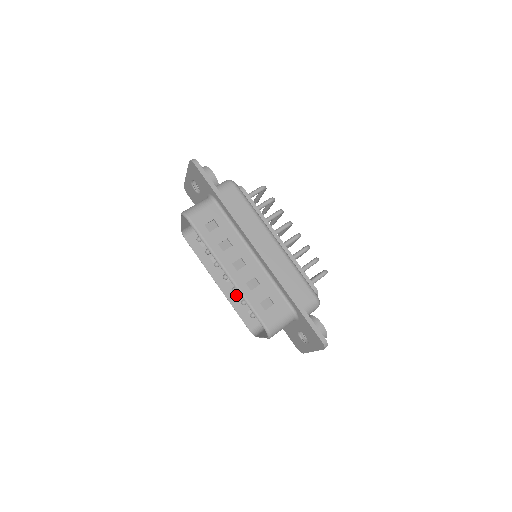
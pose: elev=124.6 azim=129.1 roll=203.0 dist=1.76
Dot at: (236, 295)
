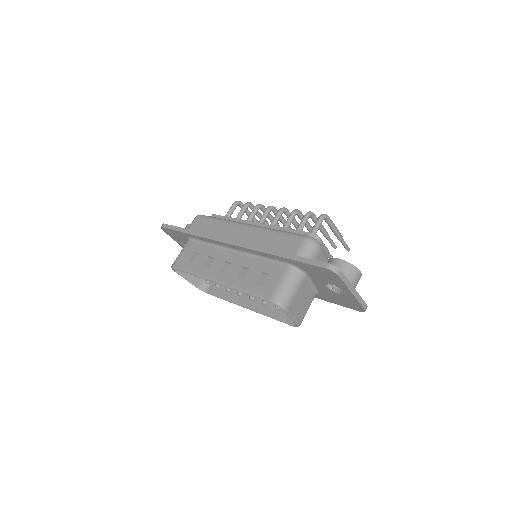
Dot at: occluded
